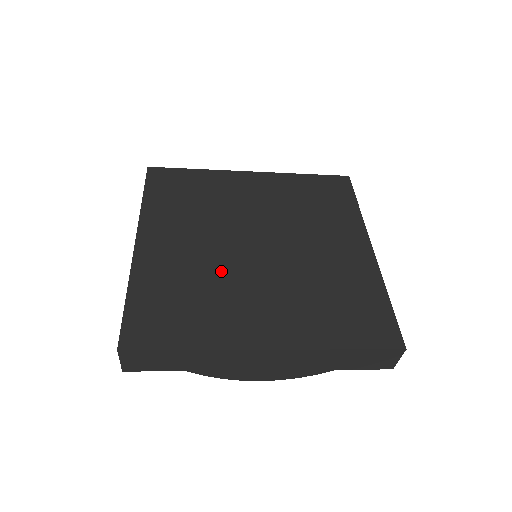
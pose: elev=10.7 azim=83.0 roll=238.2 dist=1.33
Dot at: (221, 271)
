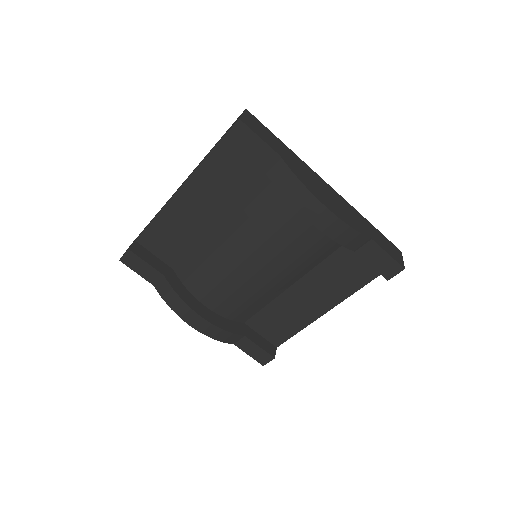
Dot at: occluded
